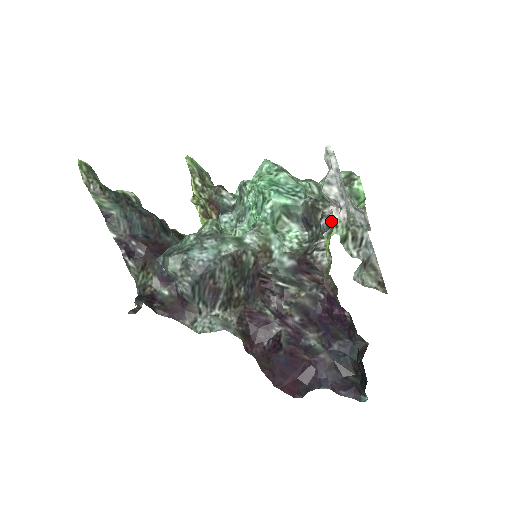
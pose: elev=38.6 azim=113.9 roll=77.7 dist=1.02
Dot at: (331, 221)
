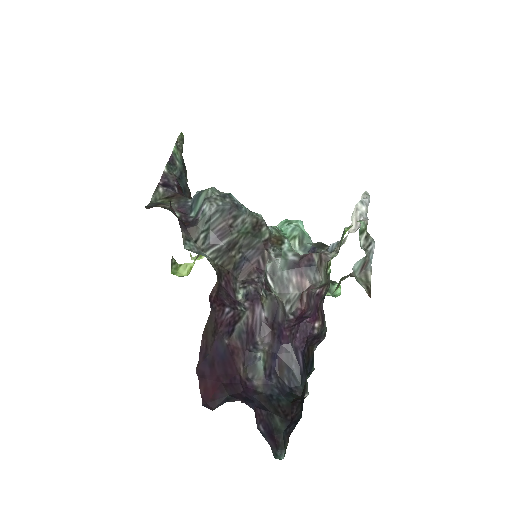
Dot at: (345, 237)
